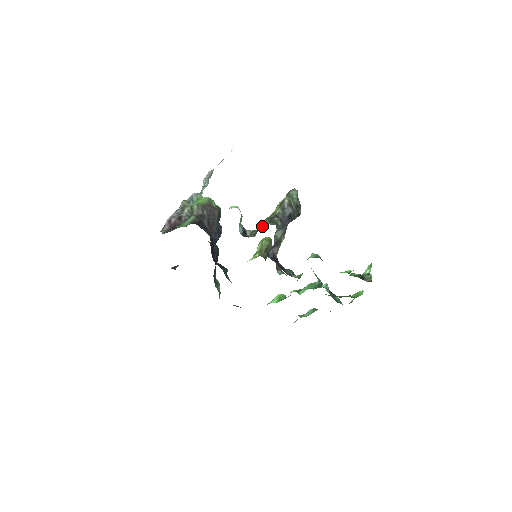
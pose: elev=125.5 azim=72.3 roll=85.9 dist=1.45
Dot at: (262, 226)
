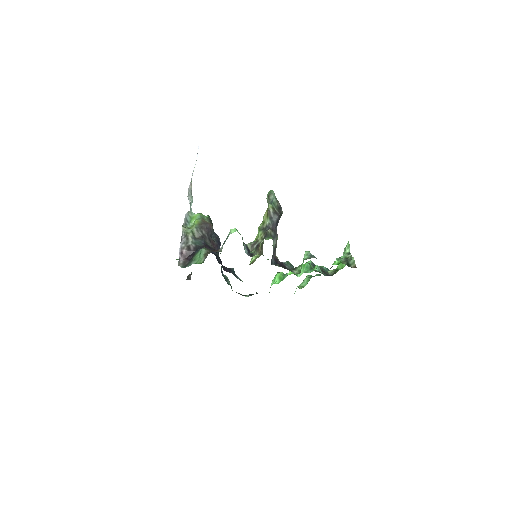
Dot at: (259, 239)
